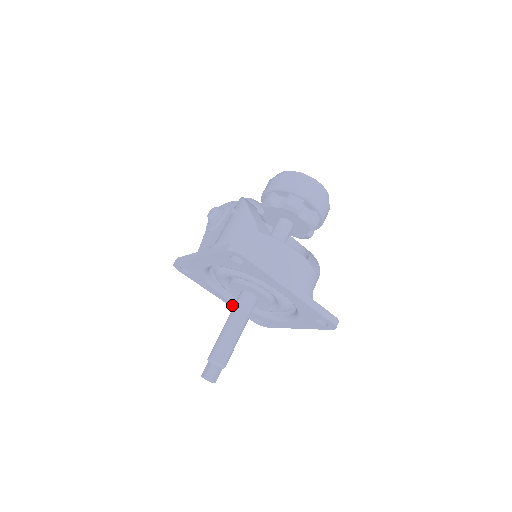
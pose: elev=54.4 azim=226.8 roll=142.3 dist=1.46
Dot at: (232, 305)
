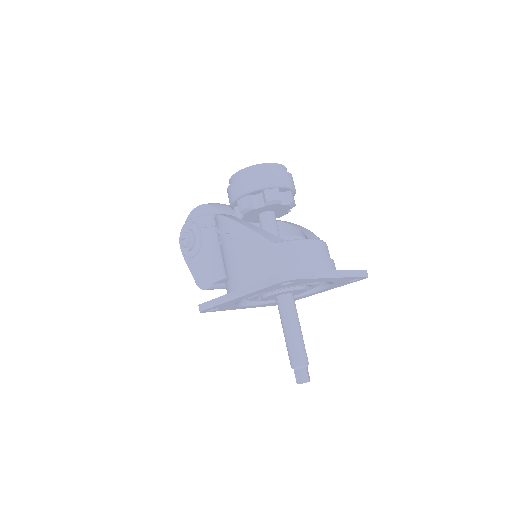
Dot at: (256, 306)
